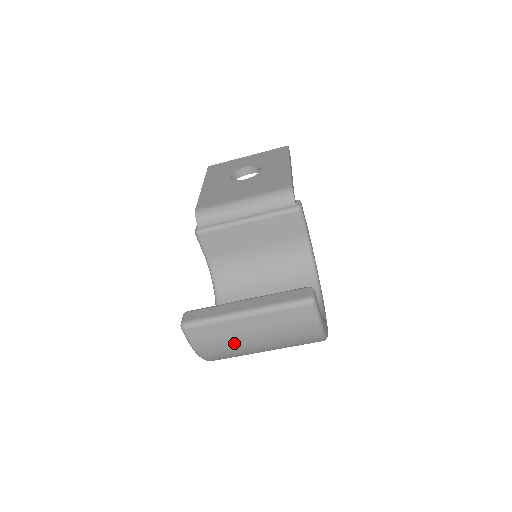
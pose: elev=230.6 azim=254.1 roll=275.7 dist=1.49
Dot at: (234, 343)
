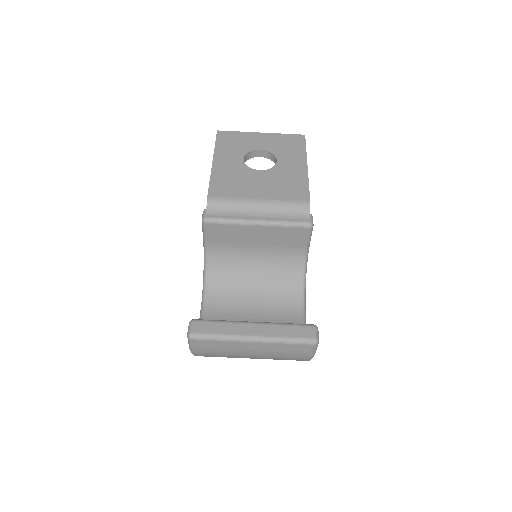
Dot at: (231, 355)
